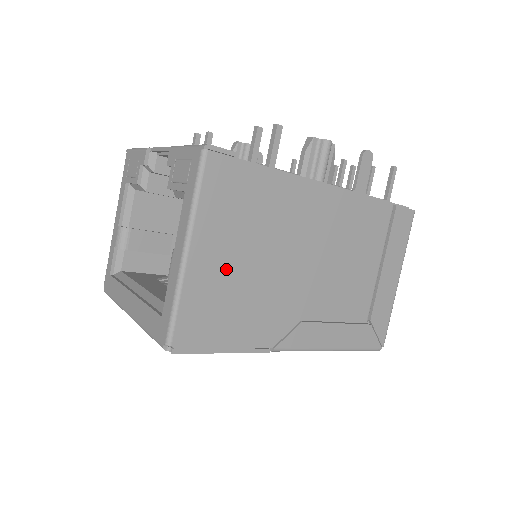
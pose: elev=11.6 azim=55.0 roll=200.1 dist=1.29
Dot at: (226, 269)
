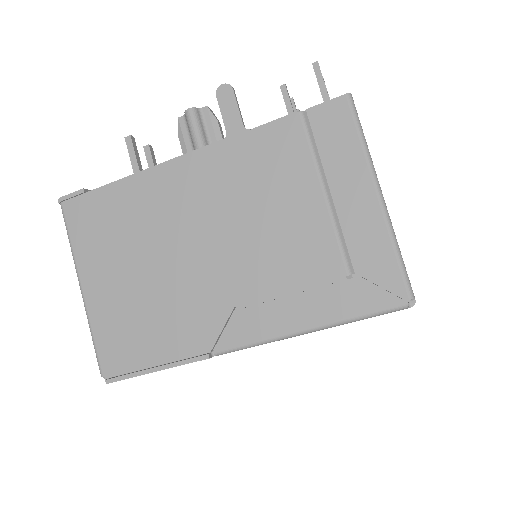
Dot at: (120, 290)
